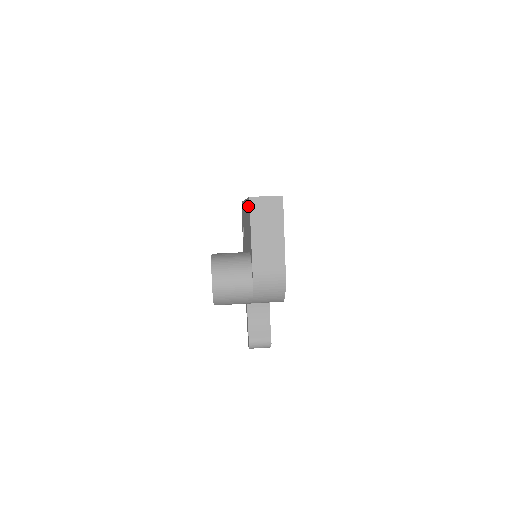
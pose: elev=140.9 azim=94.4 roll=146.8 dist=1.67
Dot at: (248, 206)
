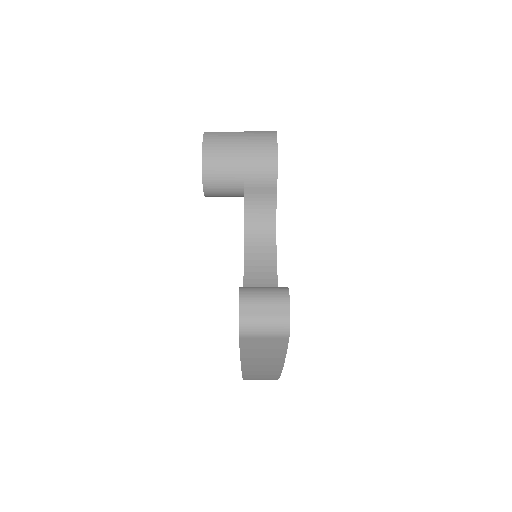
Dot at: occluded
